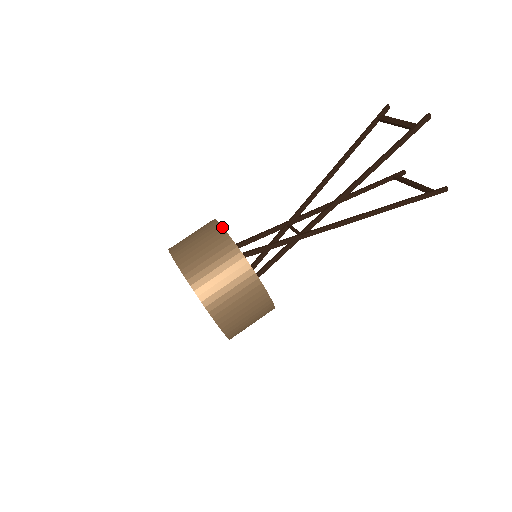
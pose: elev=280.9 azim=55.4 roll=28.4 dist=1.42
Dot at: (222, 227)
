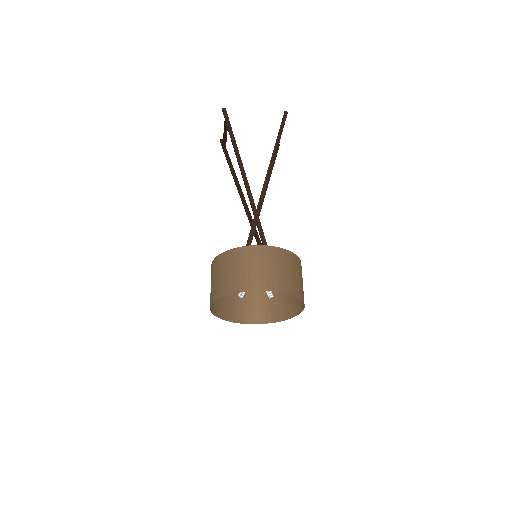
Dot at: (212, 263)
